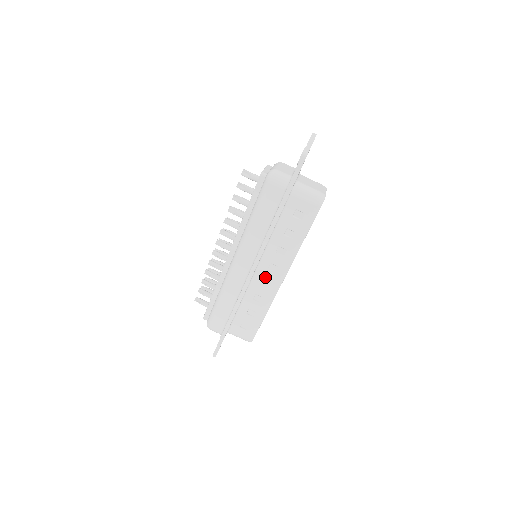
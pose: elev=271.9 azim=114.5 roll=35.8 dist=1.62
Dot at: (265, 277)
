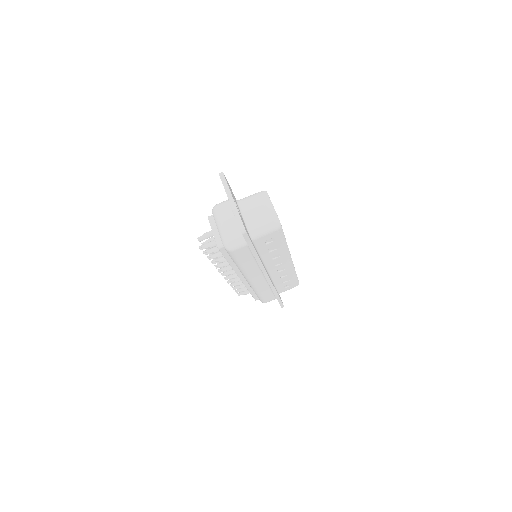
Dot at: (278, 269)
